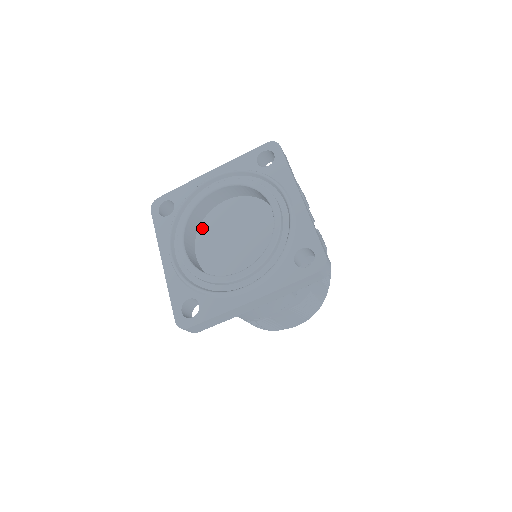
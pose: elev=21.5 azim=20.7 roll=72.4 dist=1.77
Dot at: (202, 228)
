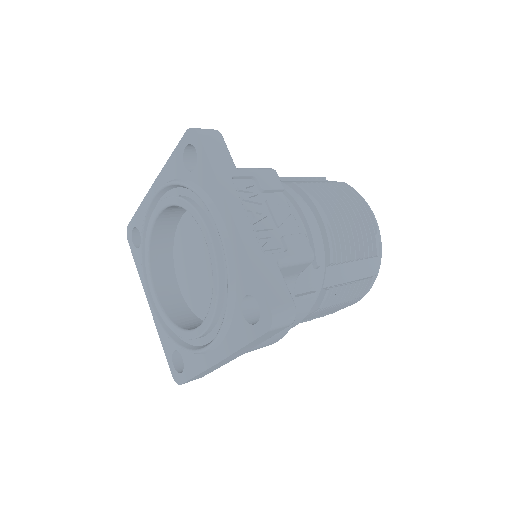
Dot at: (176, 251)
